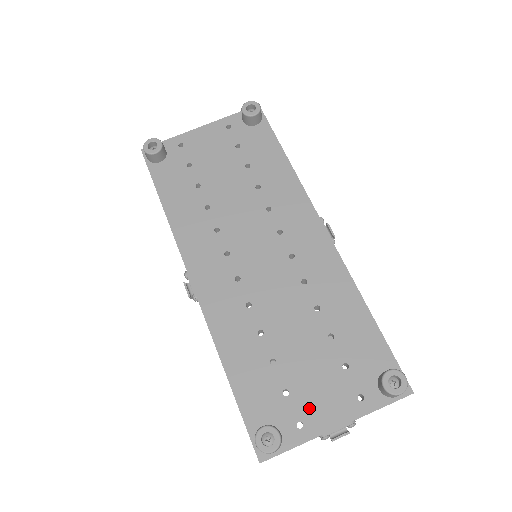
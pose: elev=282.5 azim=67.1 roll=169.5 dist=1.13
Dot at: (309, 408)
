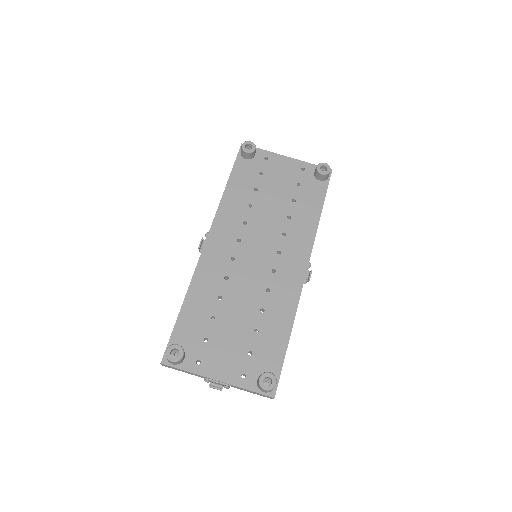
Dot at: (211, 358)
